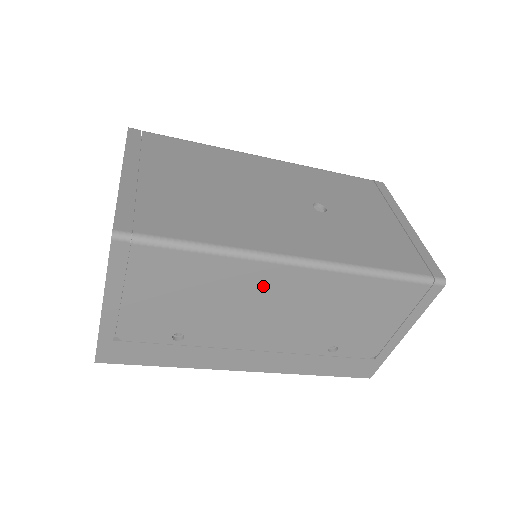
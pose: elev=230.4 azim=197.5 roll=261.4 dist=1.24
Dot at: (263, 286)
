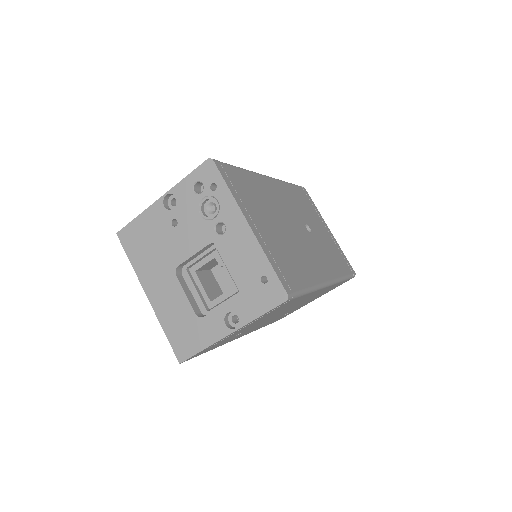
Dot at: occluded
